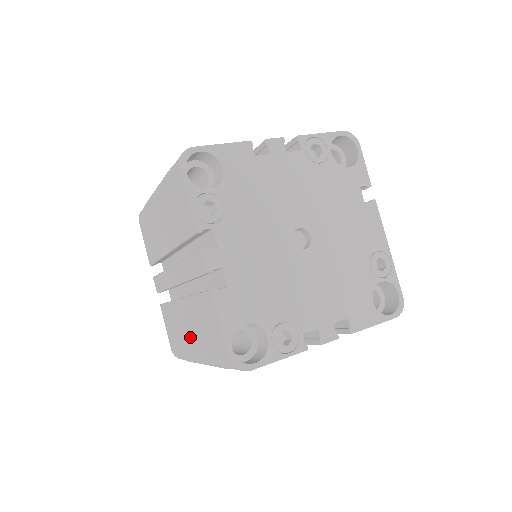
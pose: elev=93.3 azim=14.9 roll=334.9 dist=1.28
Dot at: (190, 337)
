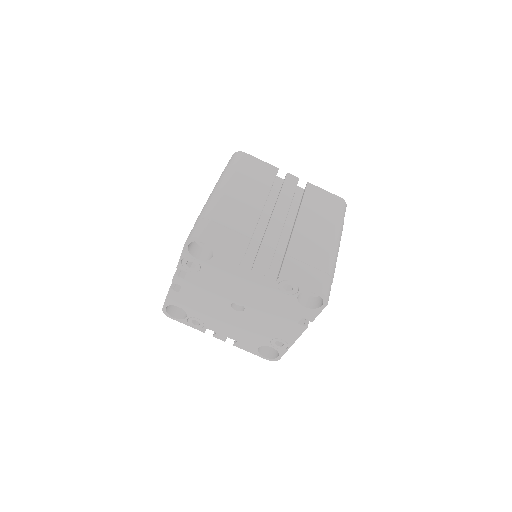
Dot at: occluded
